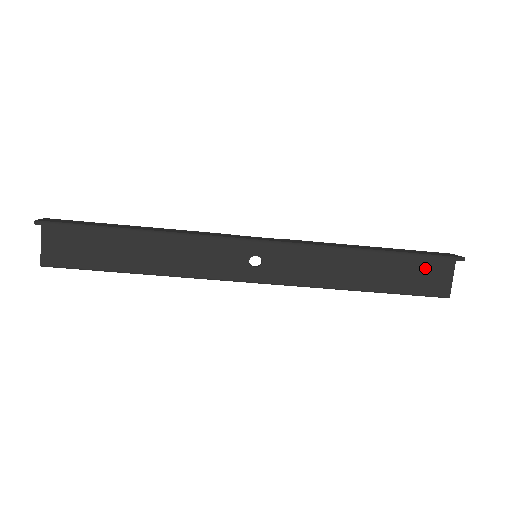
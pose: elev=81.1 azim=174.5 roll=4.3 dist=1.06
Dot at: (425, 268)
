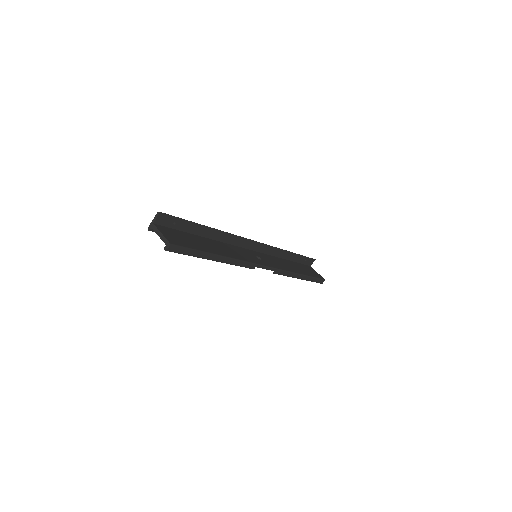
Dot at: (307, 268)
